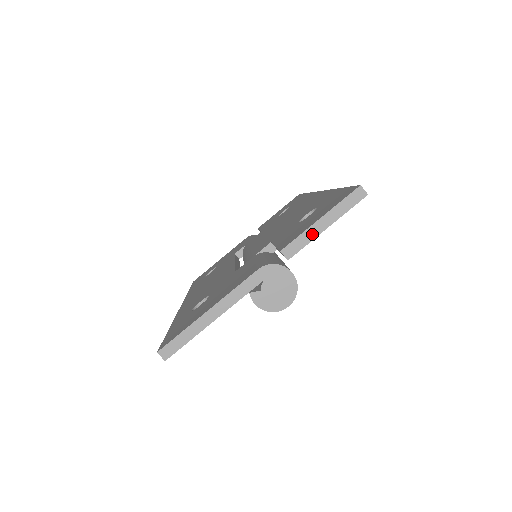
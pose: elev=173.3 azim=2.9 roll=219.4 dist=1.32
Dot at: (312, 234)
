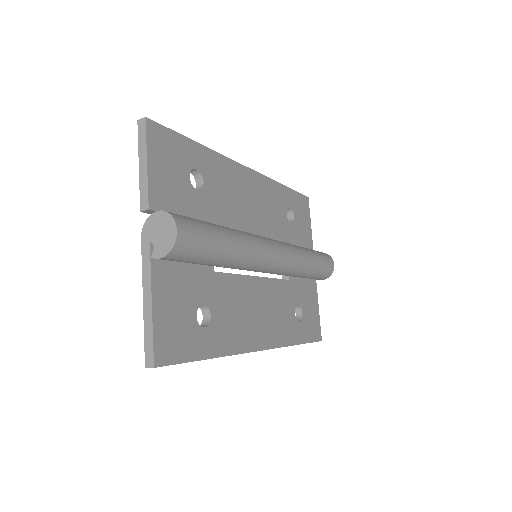
Dot at: (144, 178)
